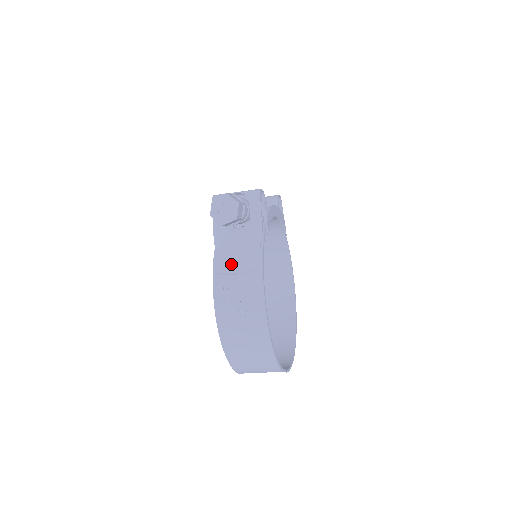
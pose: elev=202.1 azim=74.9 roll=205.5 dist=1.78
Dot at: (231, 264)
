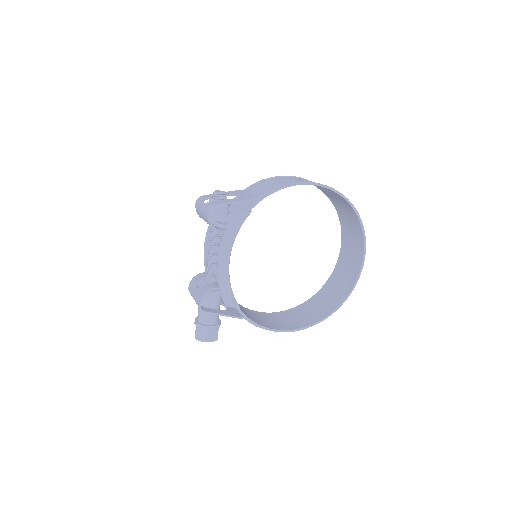
Dot at: occluded
